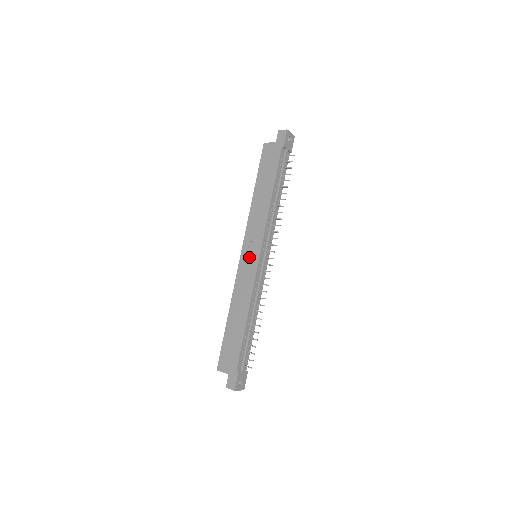
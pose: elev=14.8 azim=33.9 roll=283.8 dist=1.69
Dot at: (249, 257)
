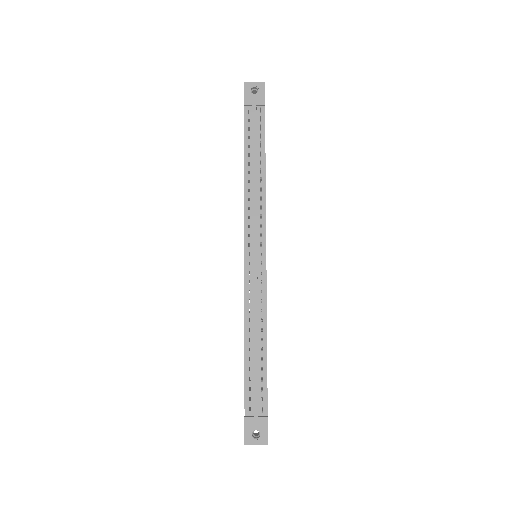
Dot at: occluded
